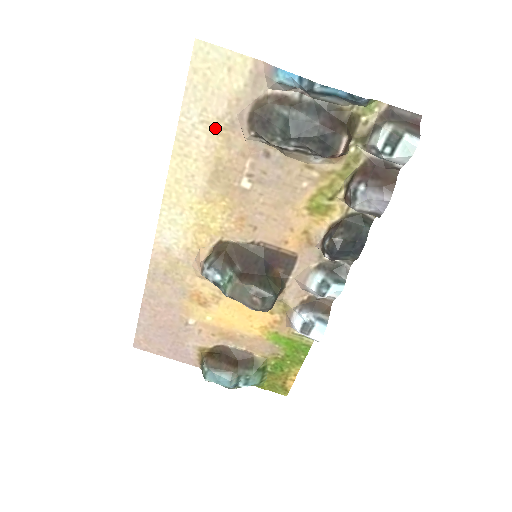
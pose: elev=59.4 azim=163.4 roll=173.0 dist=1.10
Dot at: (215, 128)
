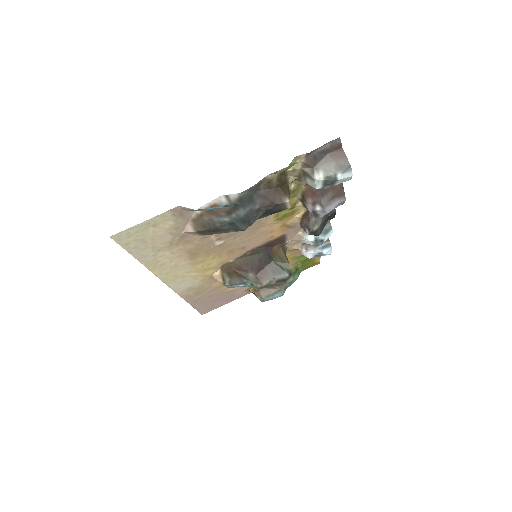
Dot at: (171, 246)
